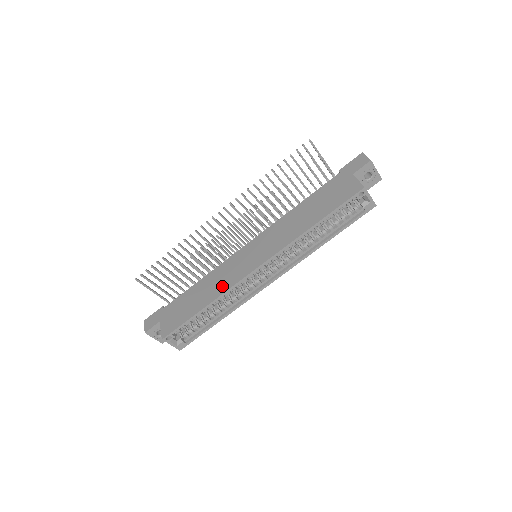
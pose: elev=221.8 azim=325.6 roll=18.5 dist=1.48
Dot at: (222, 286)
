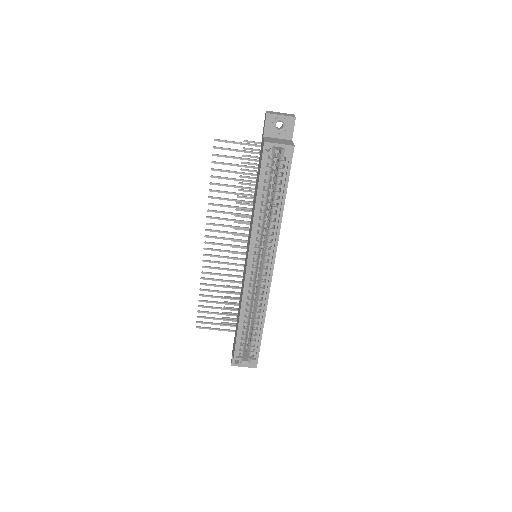
Dot at: (241, 298)
